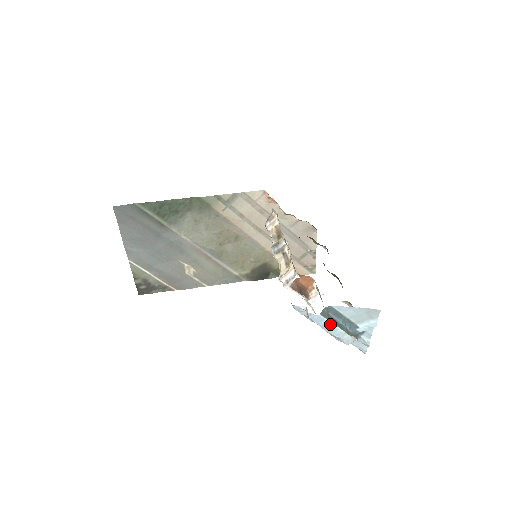
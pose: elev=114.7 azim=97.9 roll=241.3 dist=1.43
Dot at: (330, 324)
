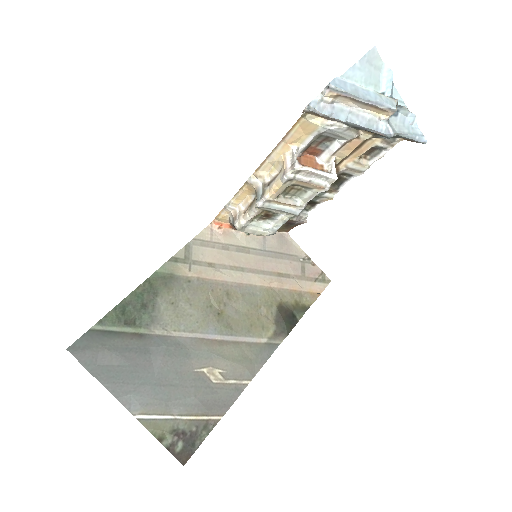
Dot at: (356, 87)
